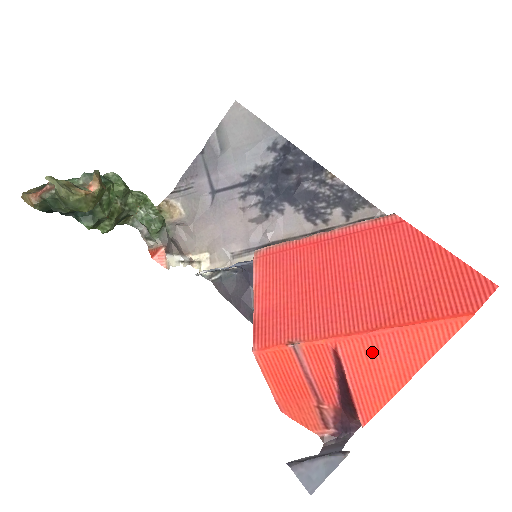
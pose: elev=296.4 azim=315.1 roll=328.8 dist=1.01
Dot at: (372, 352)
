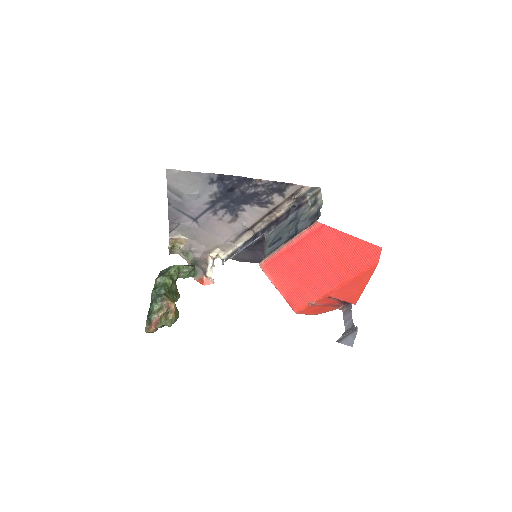
Dot at: (345, 290)
